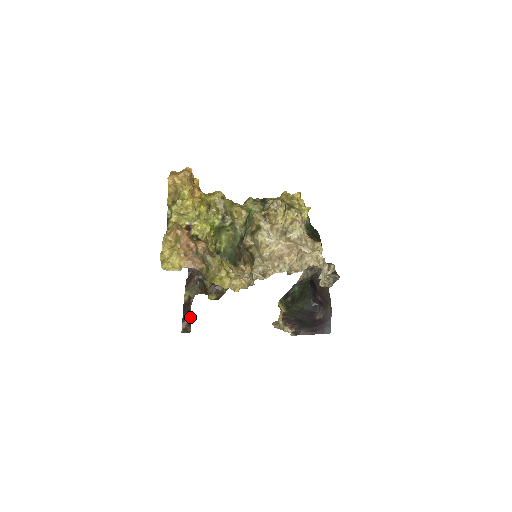
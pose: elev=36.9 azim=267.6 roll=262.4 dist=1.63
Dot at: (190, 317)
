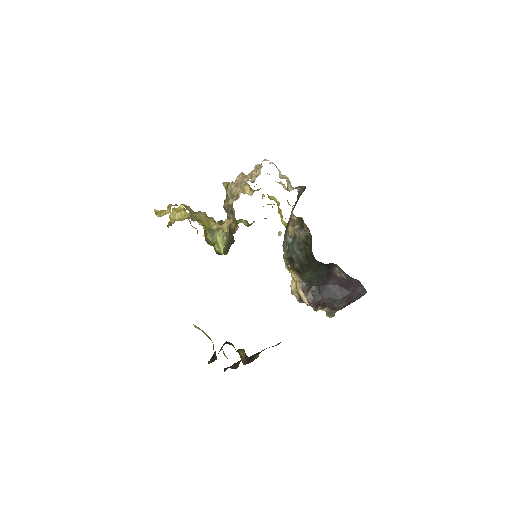
Dot at: (215, 351)
